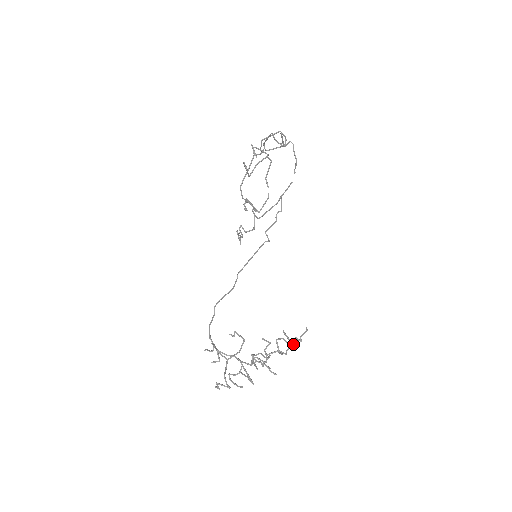
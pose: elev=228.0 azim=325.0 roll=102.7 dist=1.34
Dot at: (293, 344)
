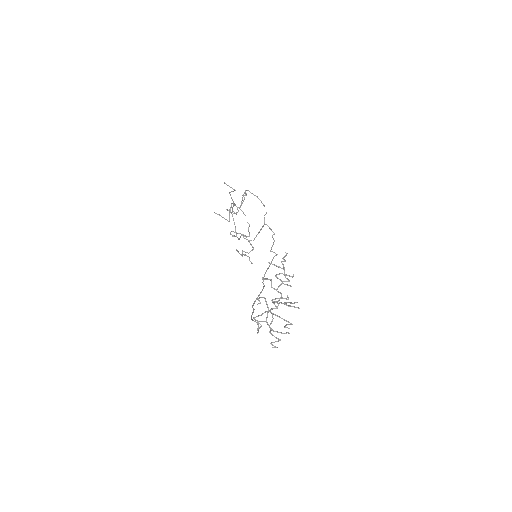
Dot at: (293, 274)
